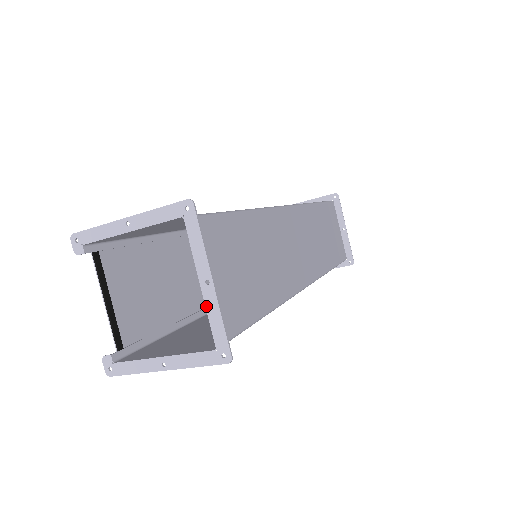
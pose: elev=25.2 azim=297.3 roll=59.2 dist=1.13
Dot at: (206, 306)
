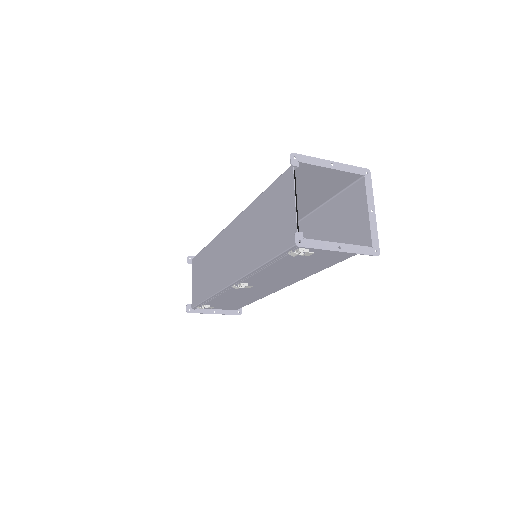
Dot at: (370, 222)
